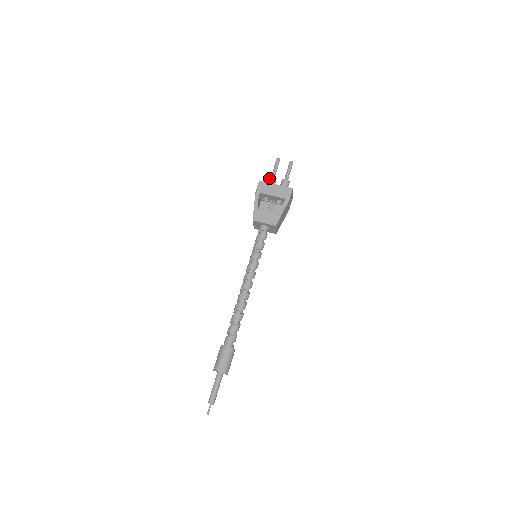
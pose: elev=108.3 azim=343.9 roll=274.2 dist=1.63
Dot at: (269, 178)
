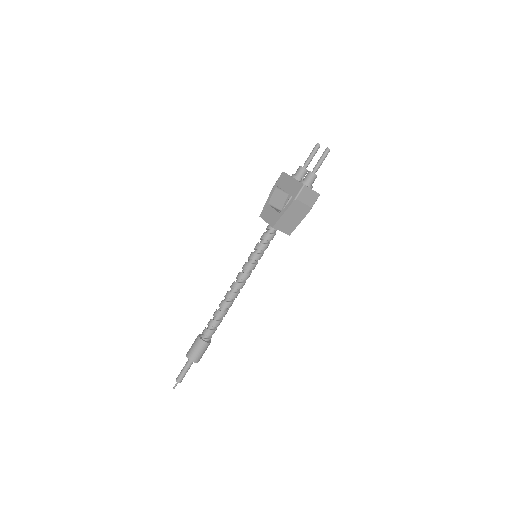
Dot at: (298, 168)
